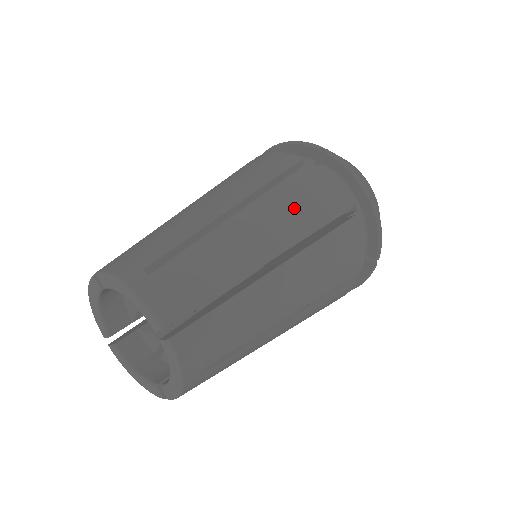
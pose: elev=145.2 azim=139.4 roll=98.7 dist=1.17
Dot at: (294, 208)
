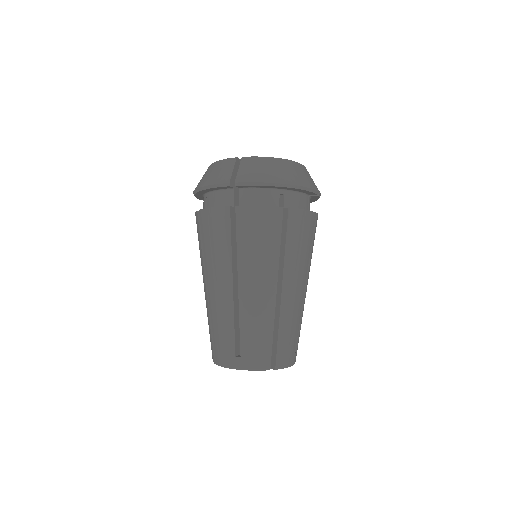
Dot at: (259, 252)
